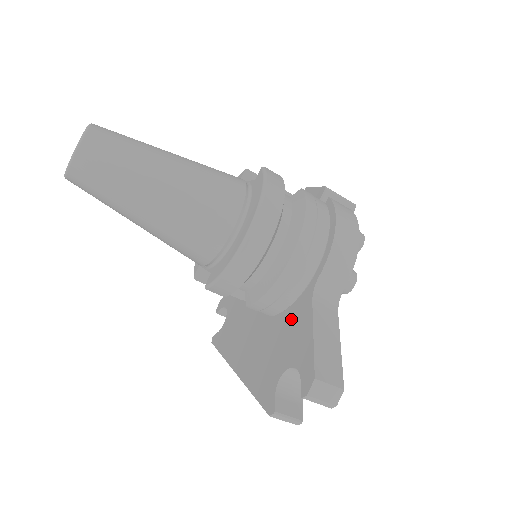
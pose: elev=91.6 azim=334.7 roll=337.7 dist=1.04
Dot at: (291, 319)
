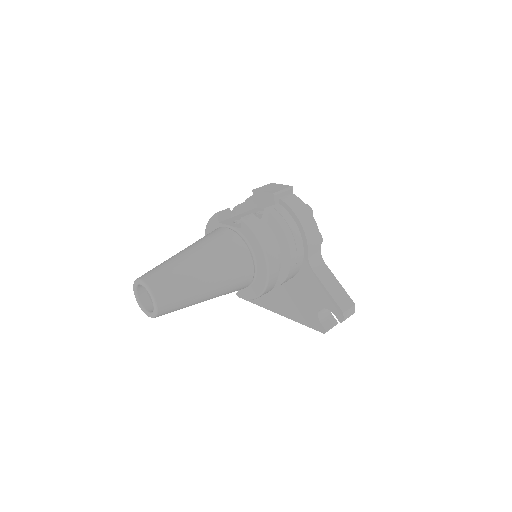
Dot at: (303, 282)
